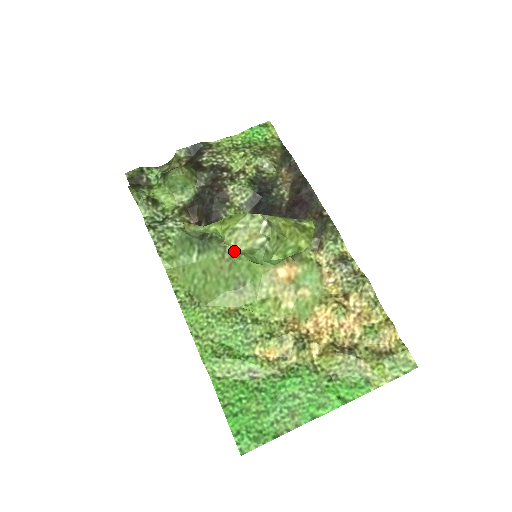
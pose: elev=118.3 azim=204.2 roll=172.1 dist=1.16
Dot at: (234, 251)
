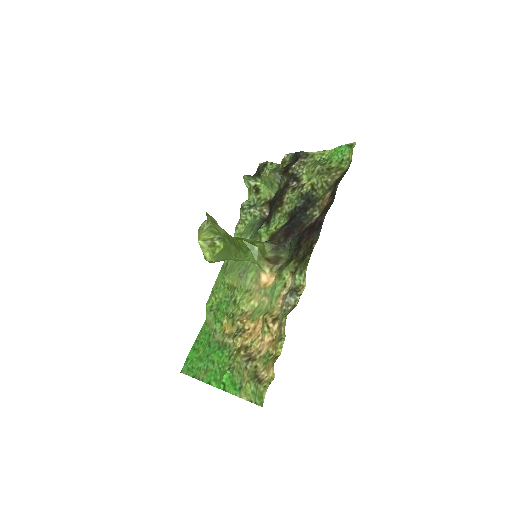
Dot at: occluded
